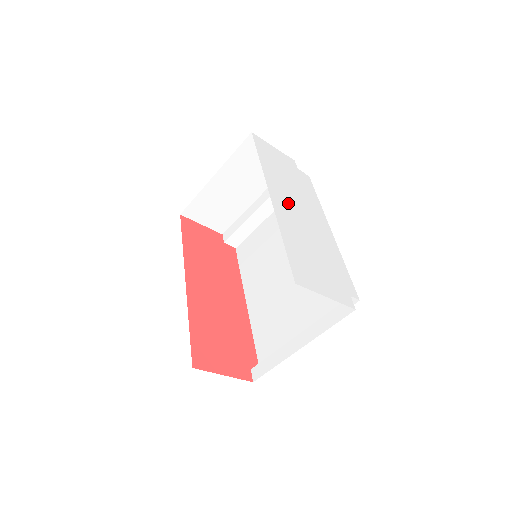
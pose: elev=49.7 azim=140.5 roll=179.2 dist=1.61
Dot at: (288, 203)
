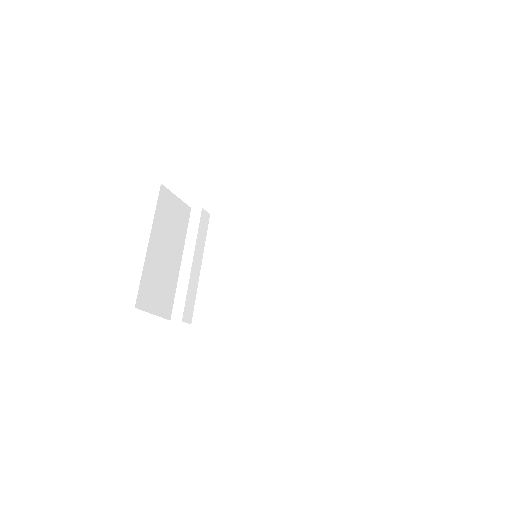
Dot at: occluded
